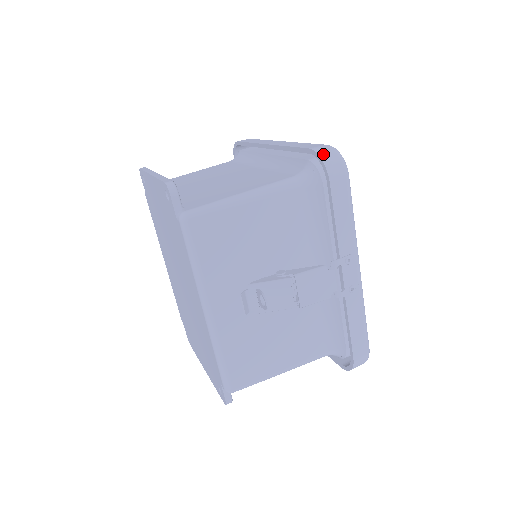
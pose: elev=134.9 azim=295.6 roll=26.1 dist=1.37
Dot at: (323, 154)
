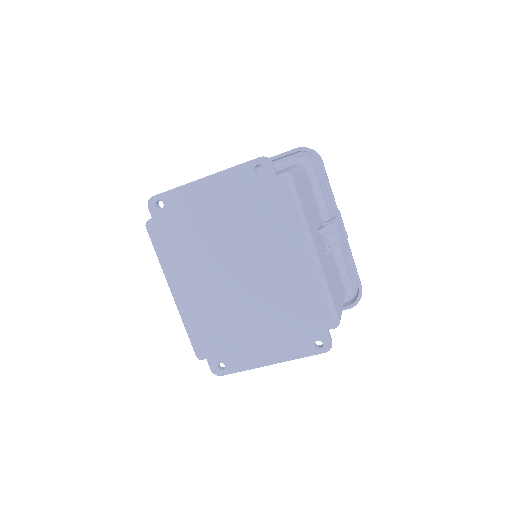
Dot at: (309, 148)
